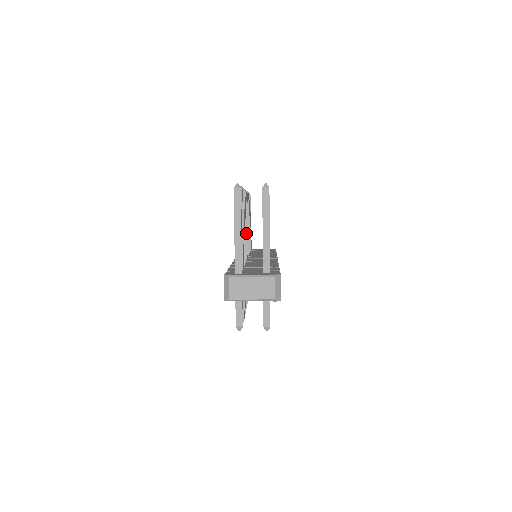
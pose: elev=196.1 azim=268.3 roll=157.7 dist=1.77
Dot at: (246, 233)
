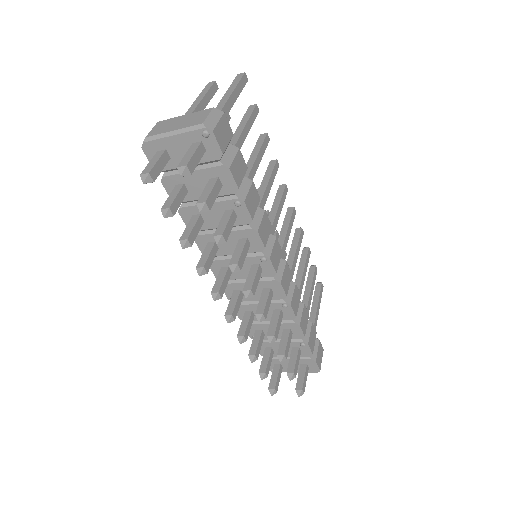
Dot at: occluded
